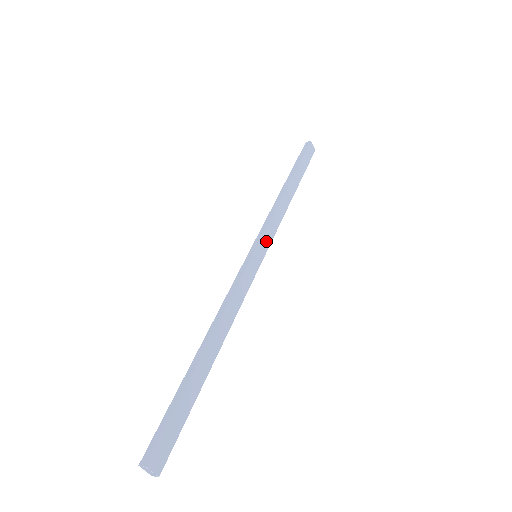
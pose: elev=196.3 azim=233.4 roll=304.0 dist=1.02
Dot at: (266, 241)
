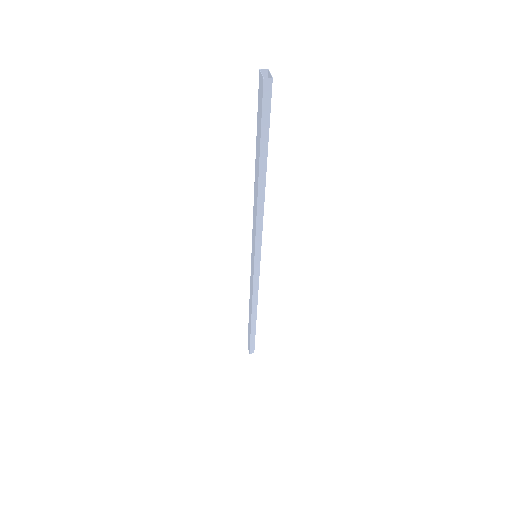
Dot at: occluded
